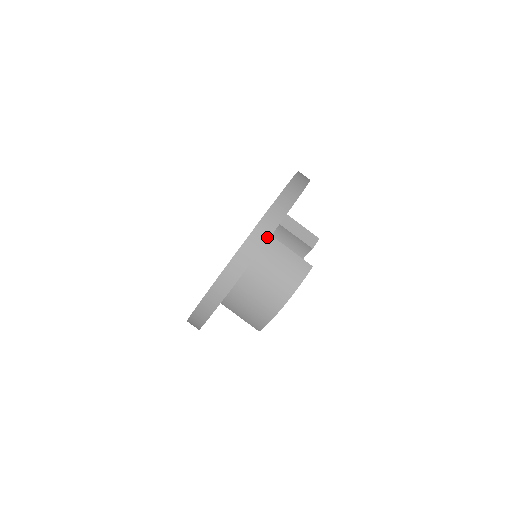
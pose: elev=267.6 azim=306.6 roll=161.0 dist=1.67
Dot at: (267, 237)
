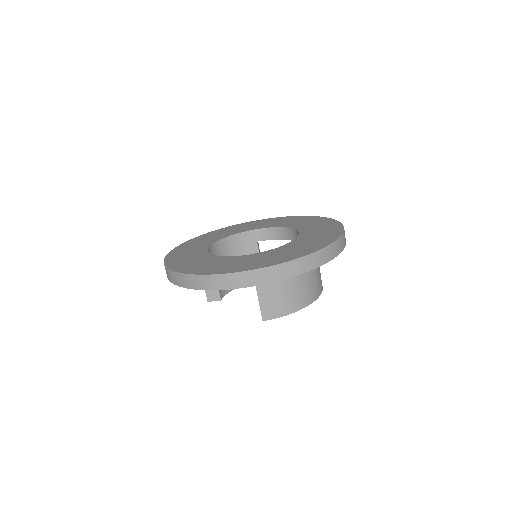
Dot at: (345, 244)
